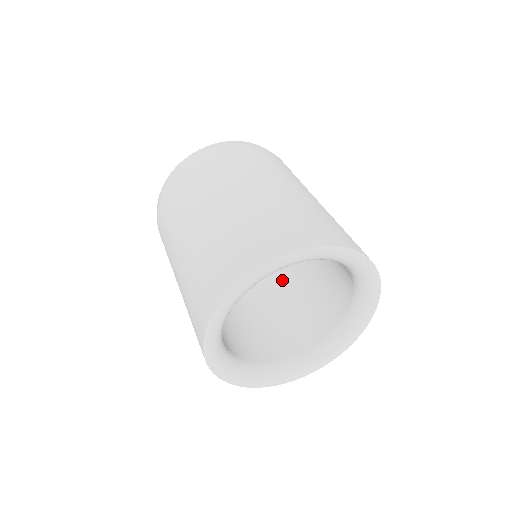
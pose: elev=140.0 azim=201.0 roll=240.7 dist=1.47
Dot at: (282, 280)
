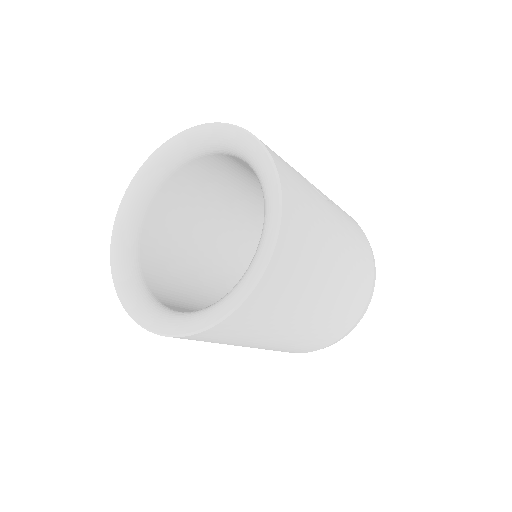
Dot at: occluded
